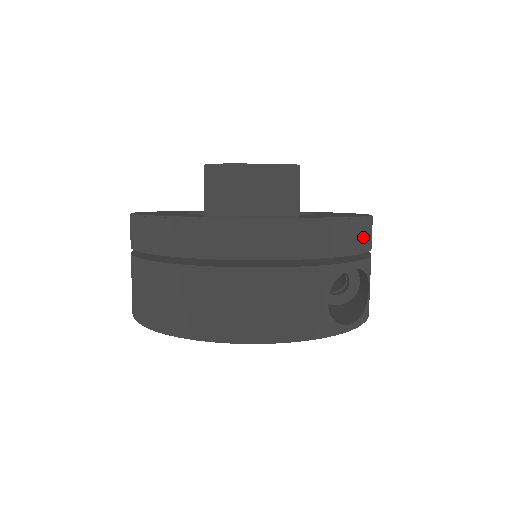
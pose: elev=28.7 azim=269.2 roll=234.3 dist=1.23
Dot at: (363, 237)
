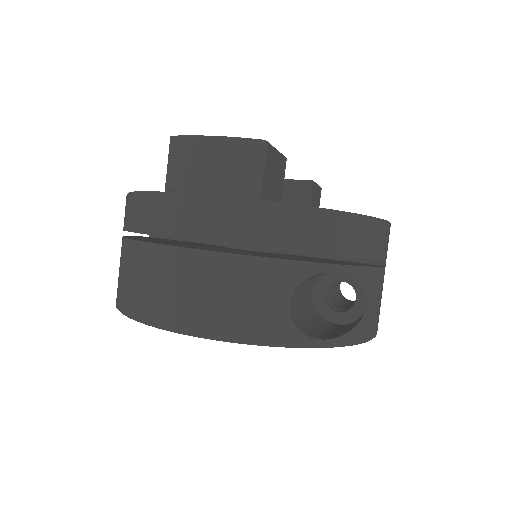
Dot at: (355, 238)
